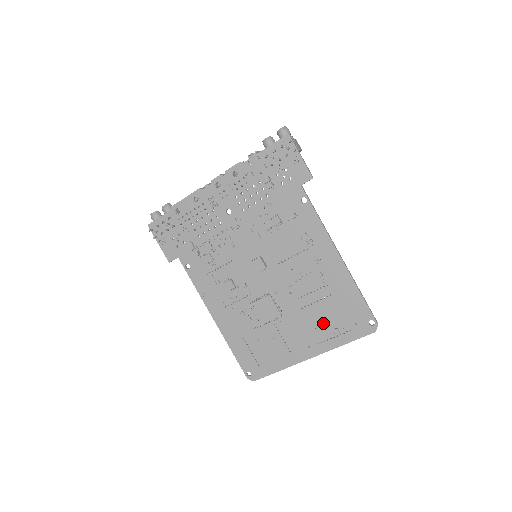
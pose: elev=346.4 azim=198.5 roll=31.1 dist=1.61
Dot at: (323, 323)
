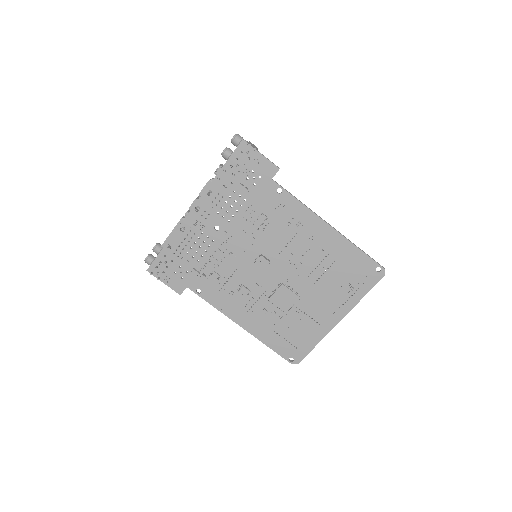
Dot at: (338, 288)
